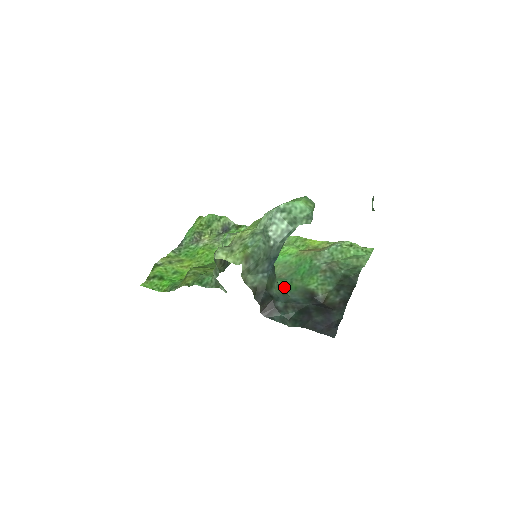
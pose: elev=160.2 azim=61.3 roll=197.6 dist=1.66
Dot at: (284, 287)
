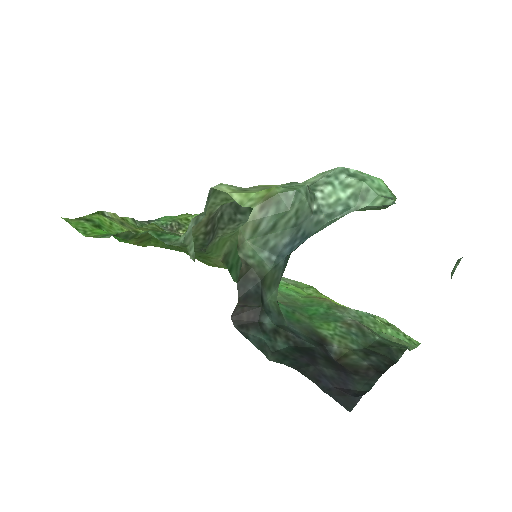
Dot at: (281, 310)
